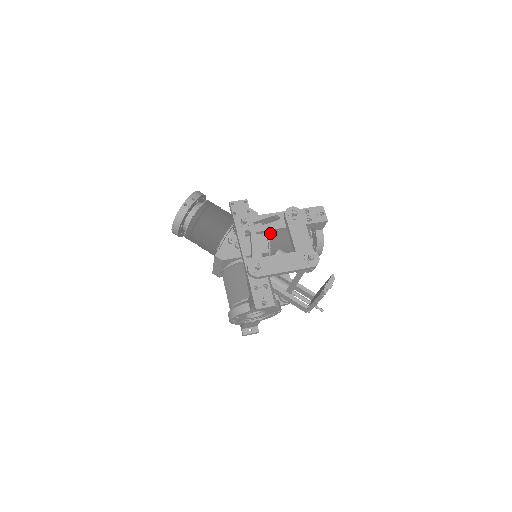
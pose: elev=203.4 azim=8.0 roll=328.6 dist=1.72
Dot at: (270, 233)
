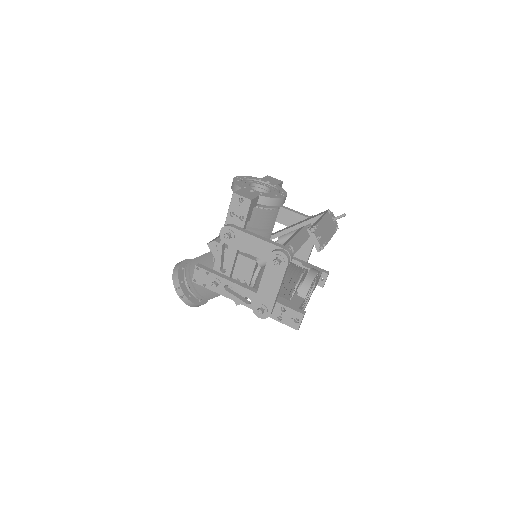
Dot at: occluded
